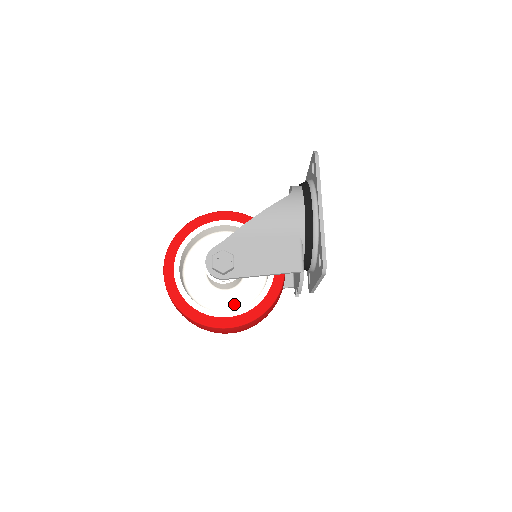
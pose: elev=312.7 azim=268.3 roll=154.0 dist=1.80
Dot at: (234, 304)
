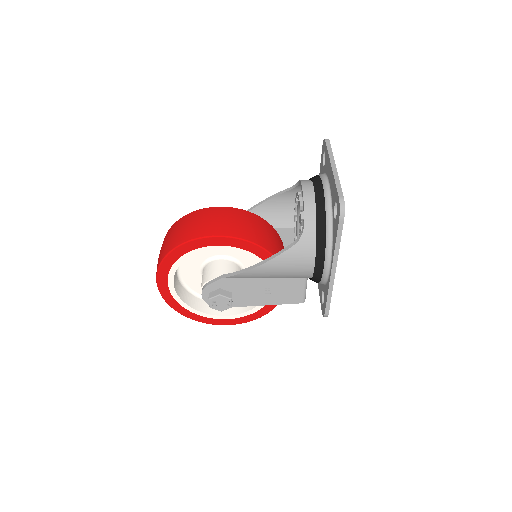
Dot at: occluded
